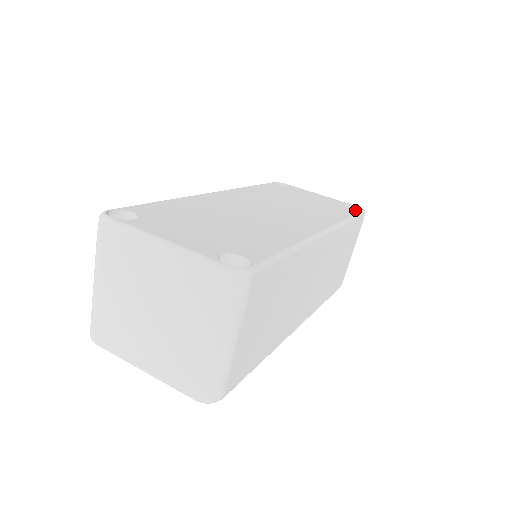
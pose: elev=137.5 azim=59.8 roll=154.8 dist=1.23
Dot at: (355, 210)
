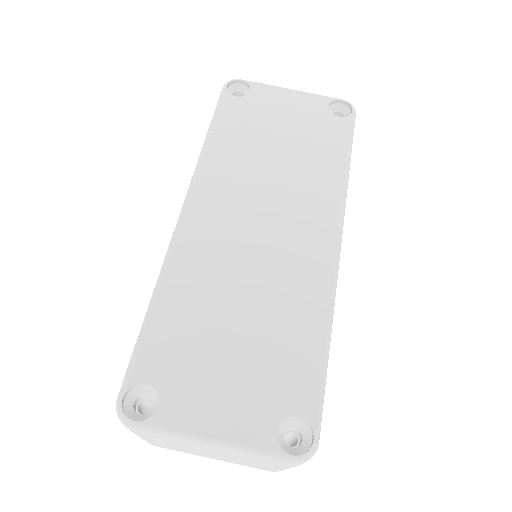
Dot at: (346, 123)
